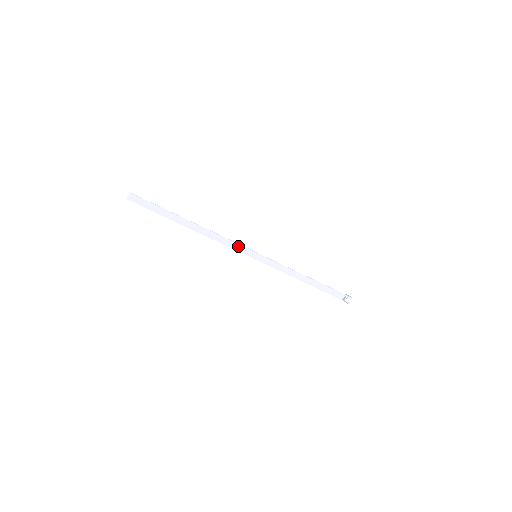
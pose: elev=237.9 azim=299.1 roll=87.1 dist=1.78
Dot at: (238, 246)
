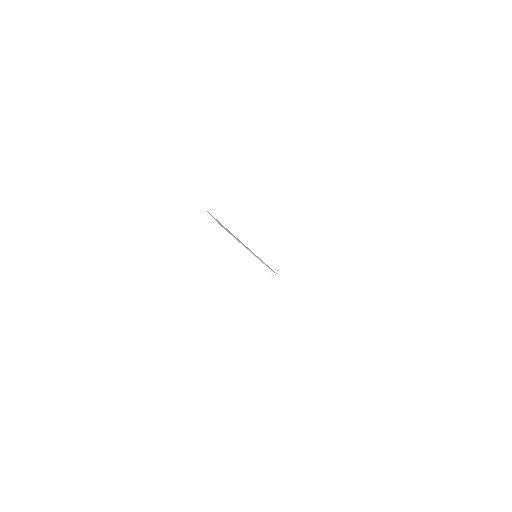
Dot at: occluded
